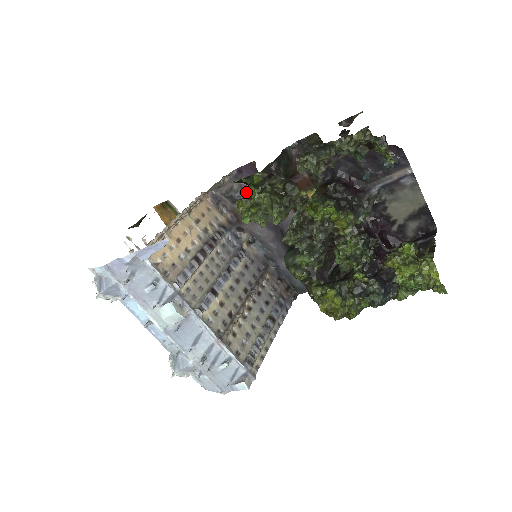
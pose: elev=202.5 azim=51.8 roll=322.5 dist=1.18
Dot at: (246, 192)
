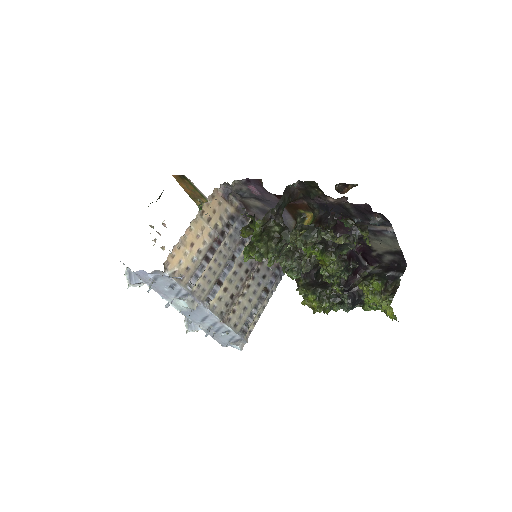
Dot at: (249, 225)
